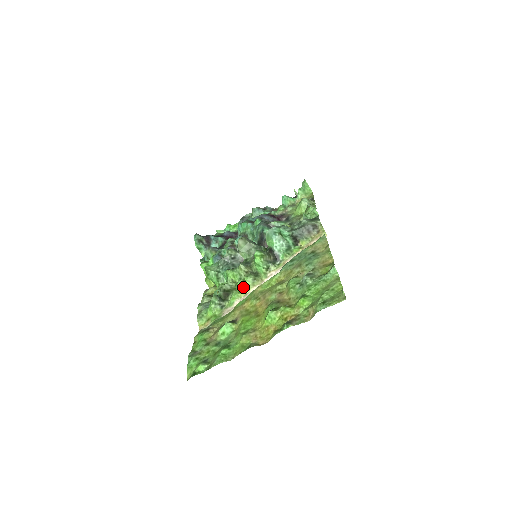
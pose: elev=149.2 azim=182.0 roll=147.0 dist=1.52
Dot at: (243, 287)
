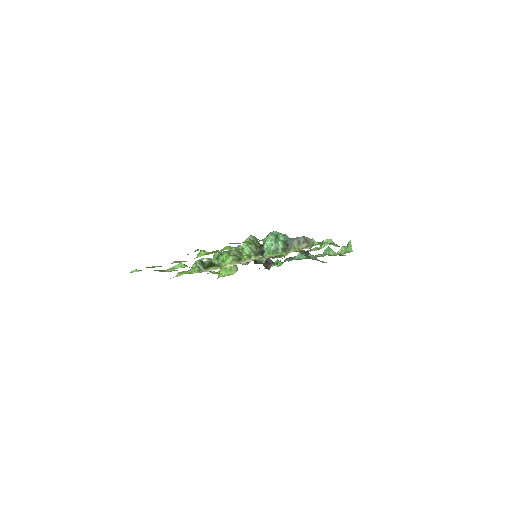
Dot at: occluded
